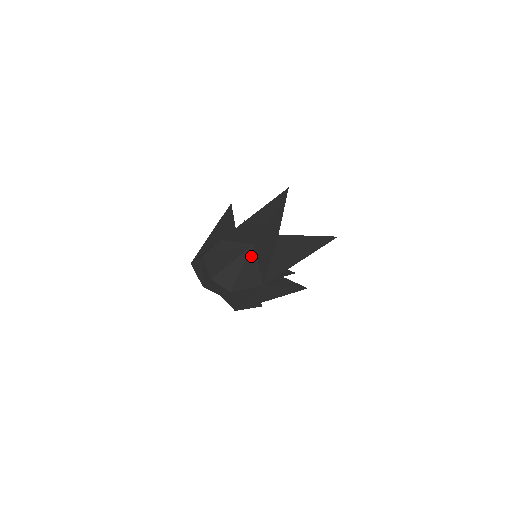
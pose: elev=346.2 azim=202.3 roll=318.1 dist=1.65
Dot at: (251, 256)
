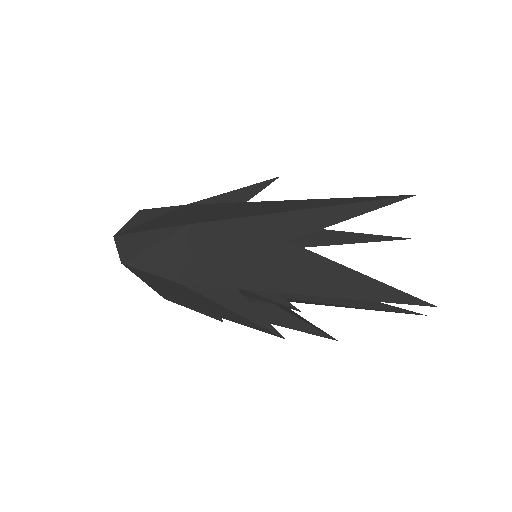
Dot at: (178, 237)
